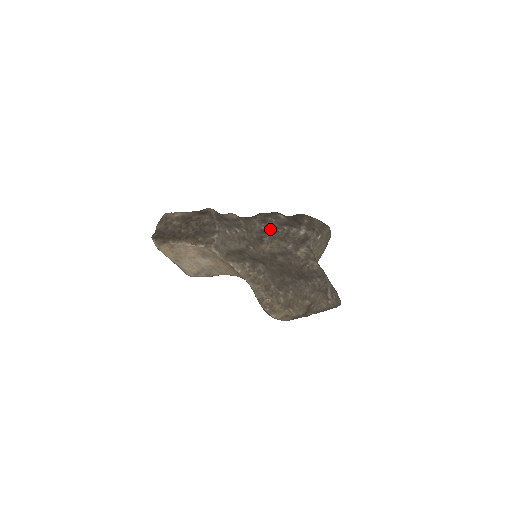
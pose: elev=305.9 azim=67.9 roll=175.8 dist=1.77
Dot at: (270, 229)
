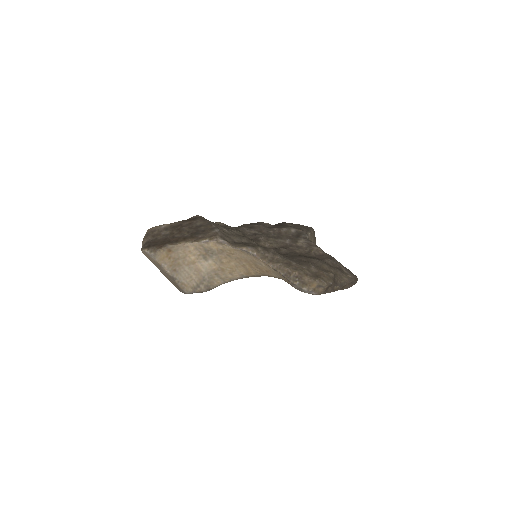
Dot at: (261, 232)
